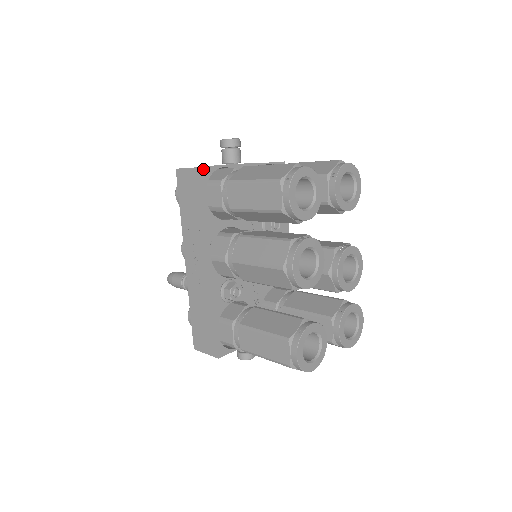
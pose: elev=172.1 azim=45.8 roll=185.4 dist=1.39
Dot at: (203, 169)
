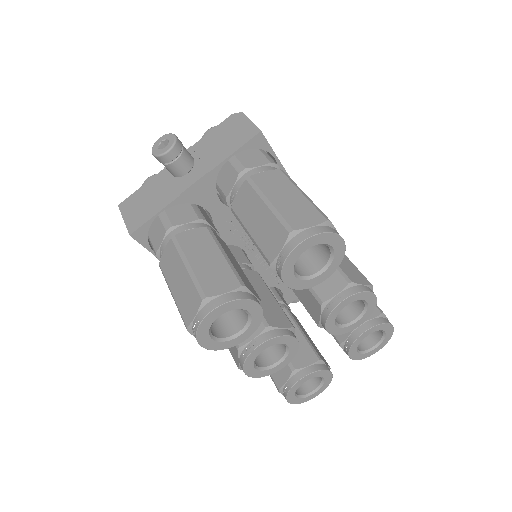
Dot at: (133, 235)
